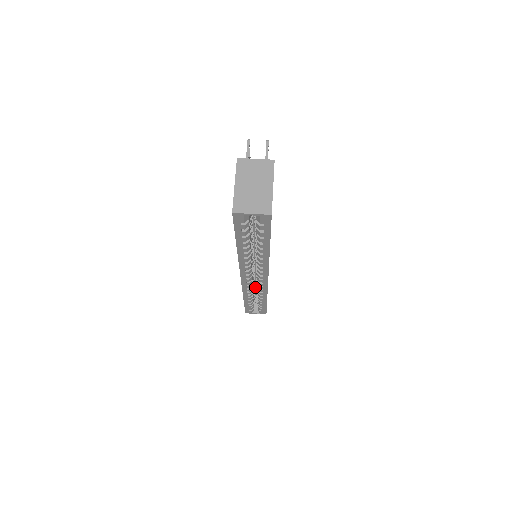
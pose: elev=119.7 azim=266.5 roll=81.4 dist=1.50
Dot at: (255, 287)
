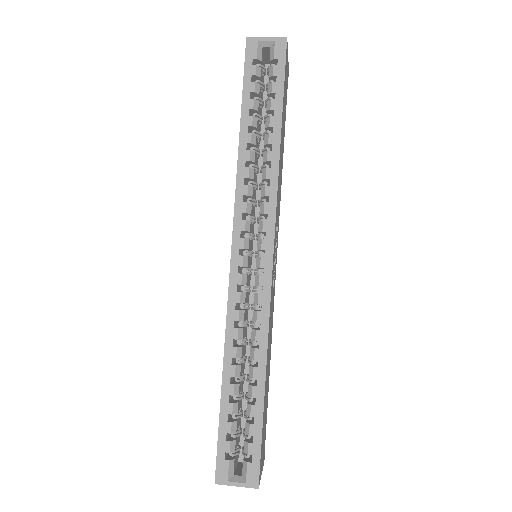
Dot at: occluded
